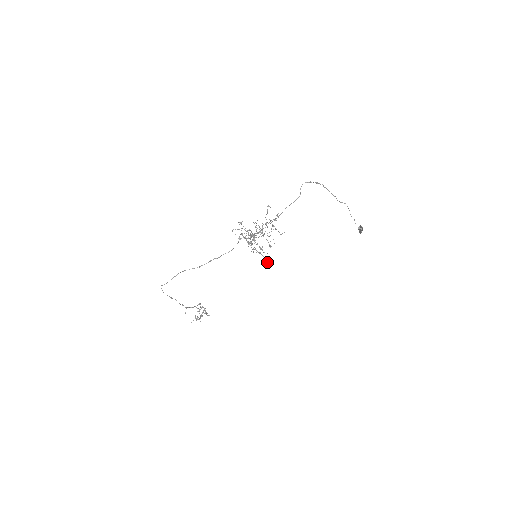
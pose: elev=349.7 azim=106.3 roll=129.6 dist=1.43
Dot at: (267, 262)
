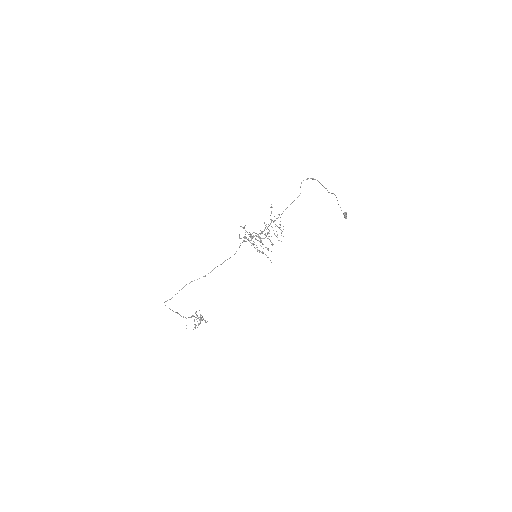
Dot at: (270, 260)
